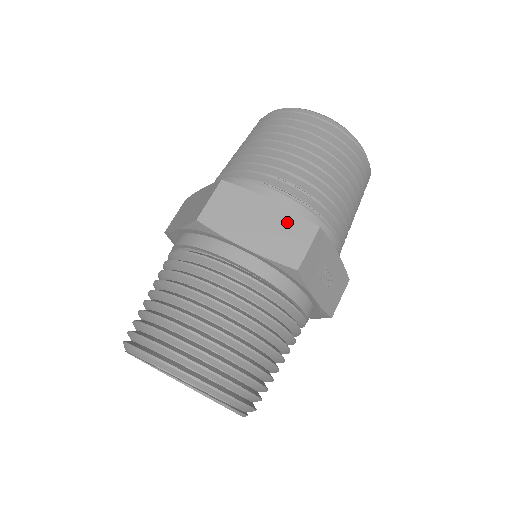
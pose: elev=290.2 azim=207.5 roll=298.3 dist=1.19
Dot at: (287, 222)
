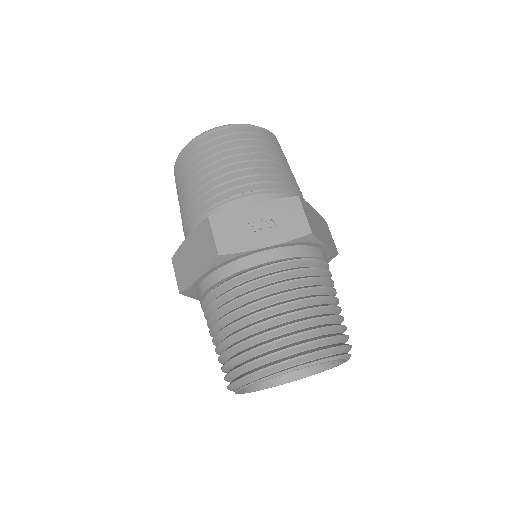
Dot at: (198, 237)
